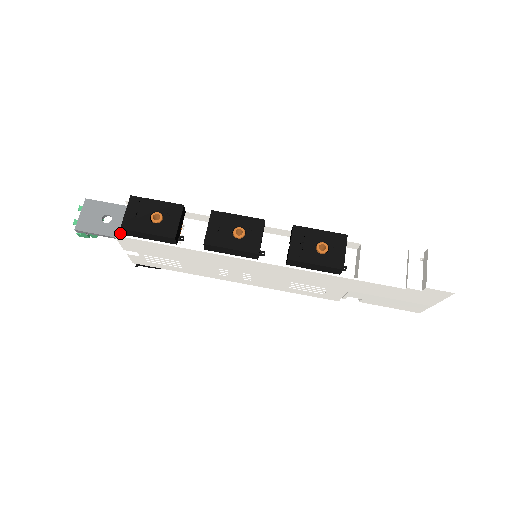
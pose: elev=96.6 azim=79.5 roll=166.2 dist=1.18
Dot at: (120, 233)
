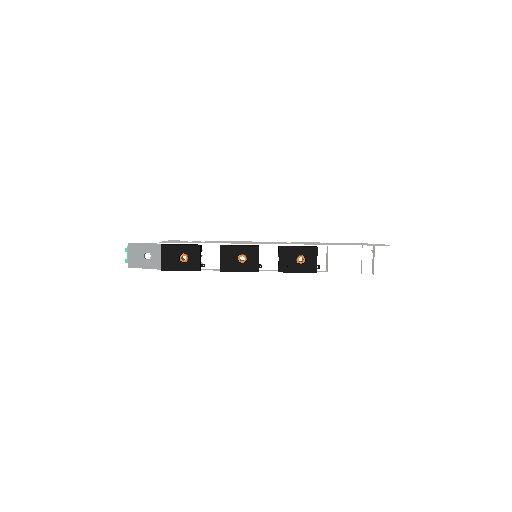
Dot at: (160, 265)
